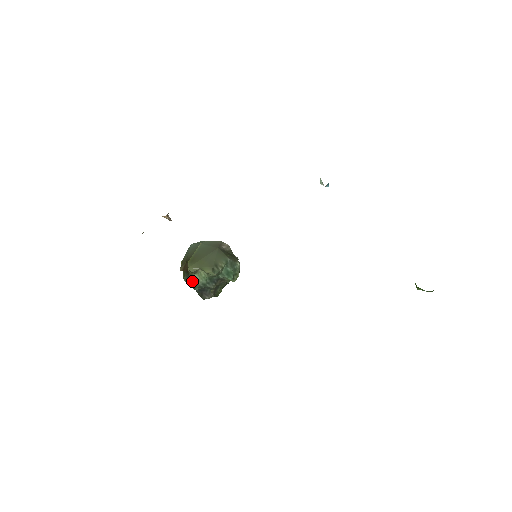
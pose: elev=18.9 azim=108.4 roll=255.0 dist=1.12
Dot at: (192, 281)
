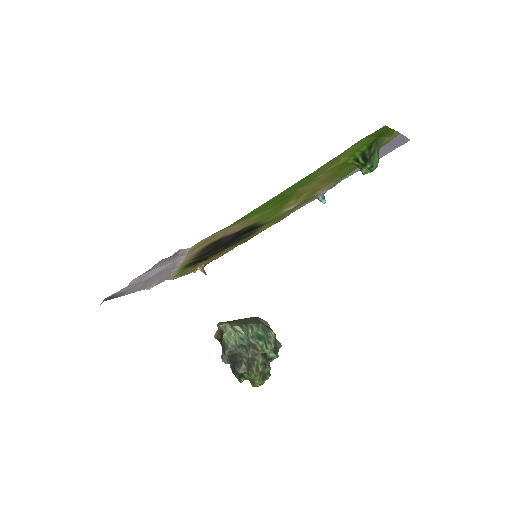
Dot at: (223, 344)
